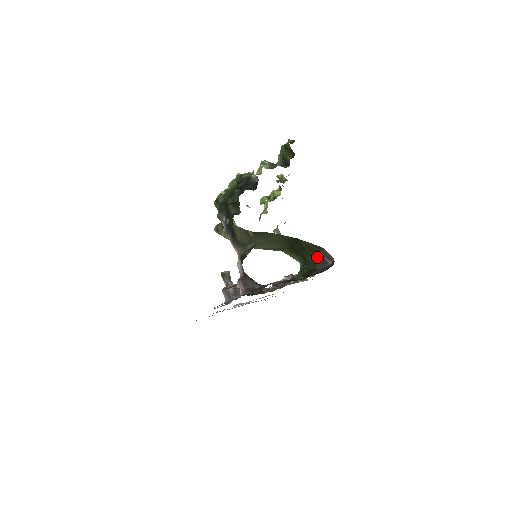
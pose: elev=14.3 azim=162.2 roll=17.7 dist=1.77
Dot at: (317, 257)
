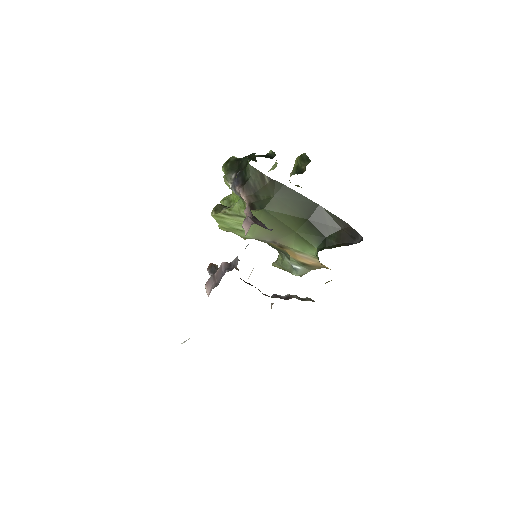
Dot at: (341, 235)
